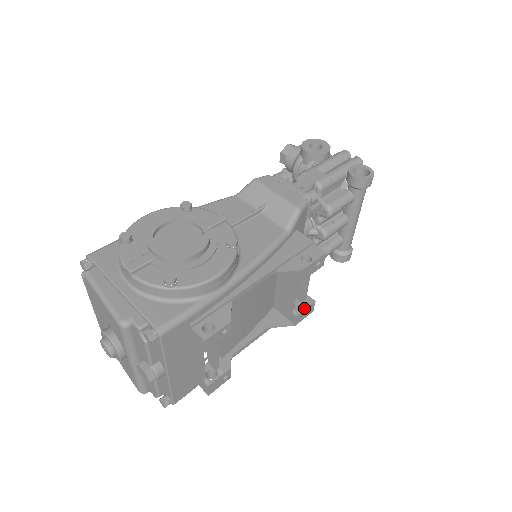
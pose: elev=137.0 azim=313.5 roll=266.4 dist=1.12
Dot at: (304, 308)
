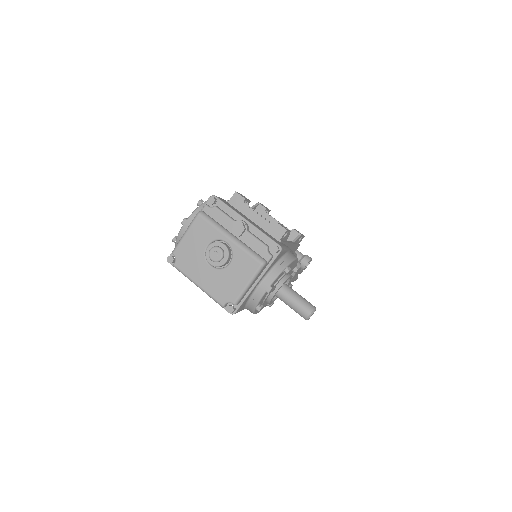
Dot at: occluded
